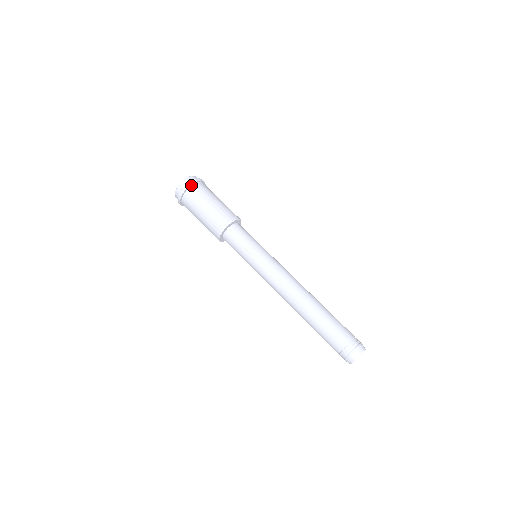
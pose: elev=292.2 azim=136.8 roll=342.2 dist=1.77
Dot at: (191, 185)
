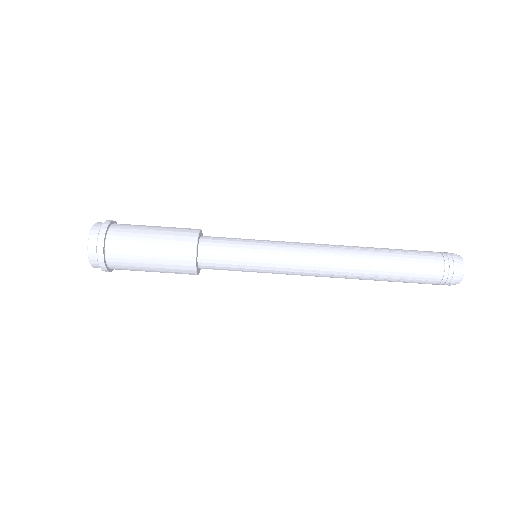
Dot at: (103, 255)
